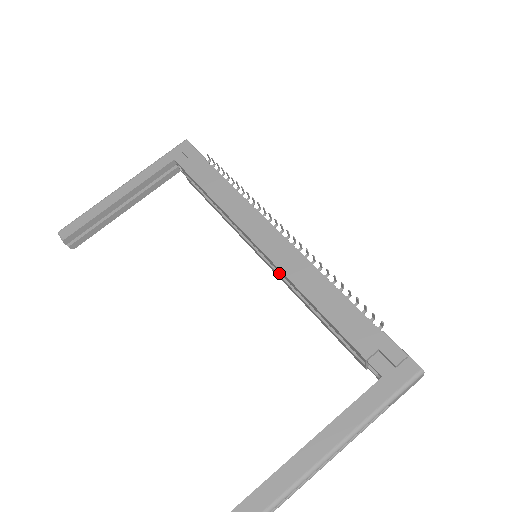
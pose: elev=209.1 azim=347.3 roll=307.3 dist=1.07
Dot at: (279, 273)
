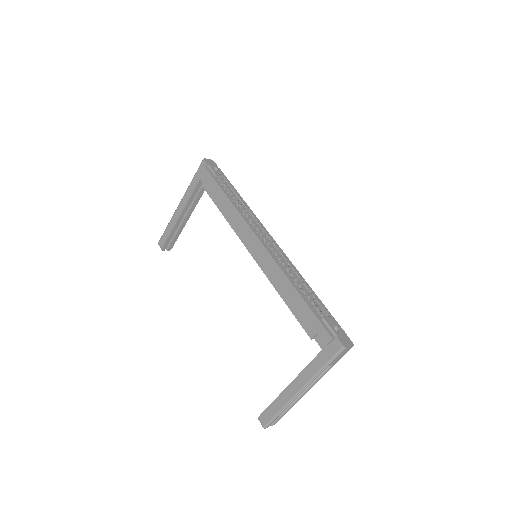
Dot at: occluded
